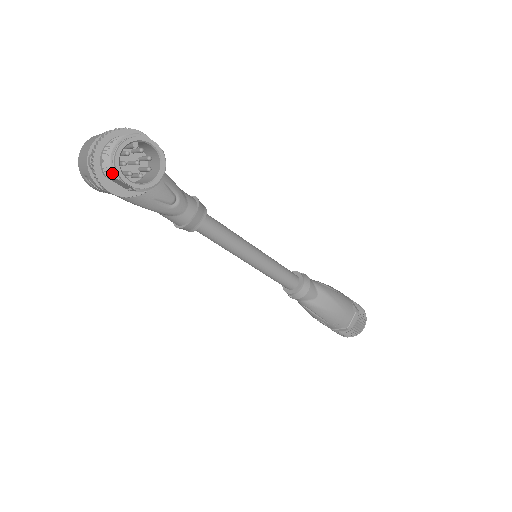
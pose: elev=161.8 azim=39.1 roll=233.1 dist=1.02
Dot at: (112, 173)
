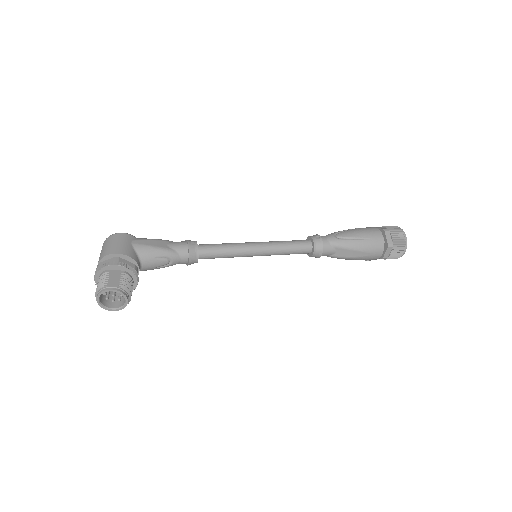
Dot at: (104, 305)
